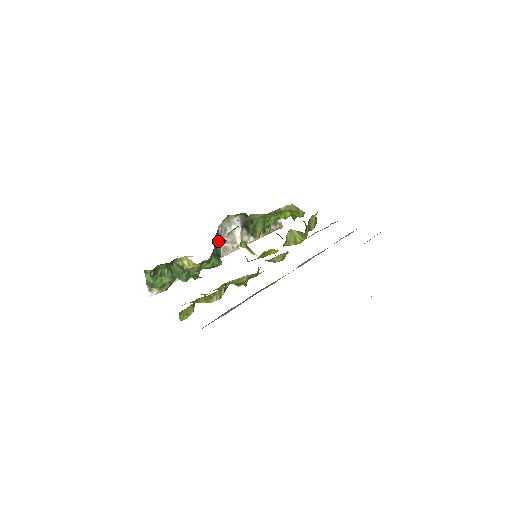
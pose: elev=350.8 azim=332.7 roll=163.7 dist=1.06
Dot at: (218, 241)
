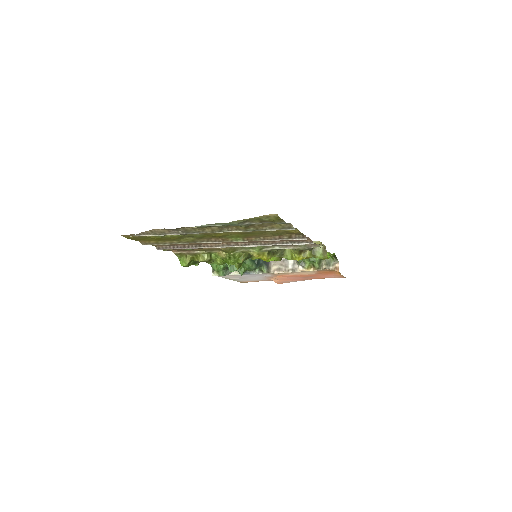
Dot at: (274, 262)
